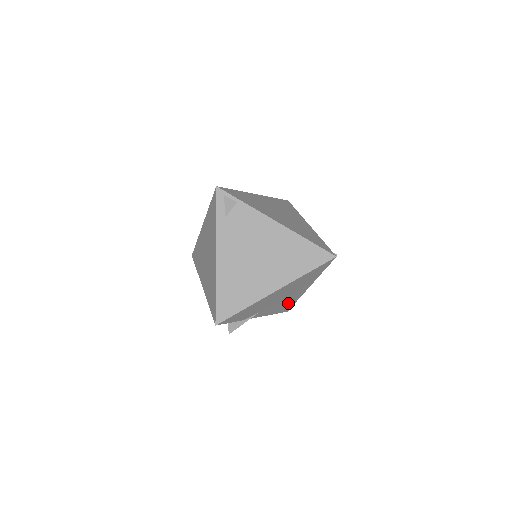
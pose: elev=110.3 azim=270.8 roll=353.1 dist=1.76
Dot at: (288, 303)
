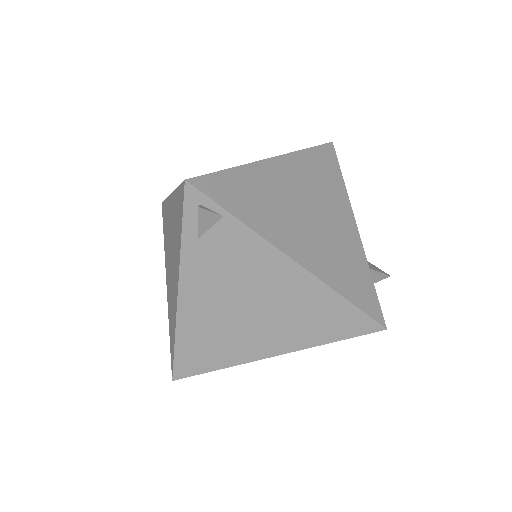
Dot at: occluded
